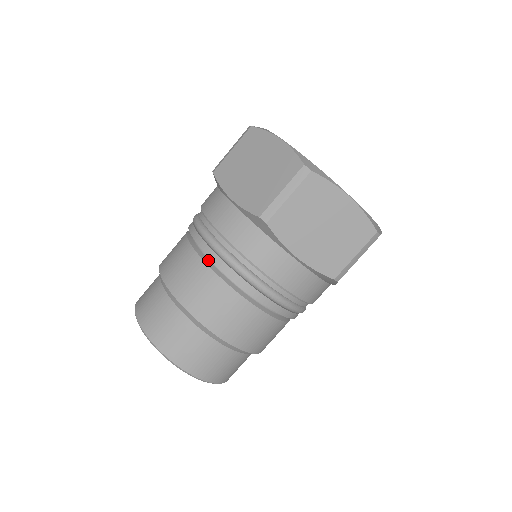
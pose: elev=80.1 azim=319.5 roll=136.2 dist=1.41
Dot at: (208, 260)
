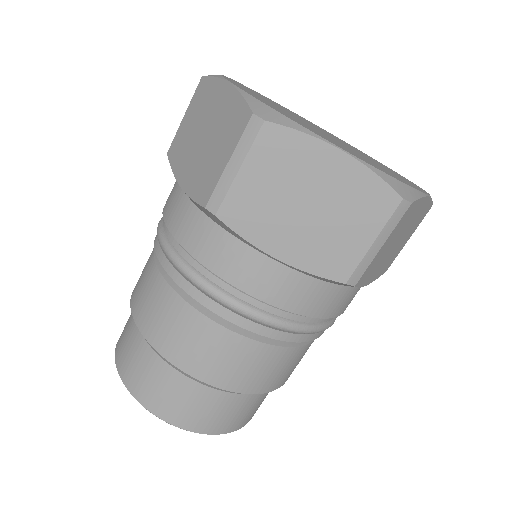
Dot at: occluded
